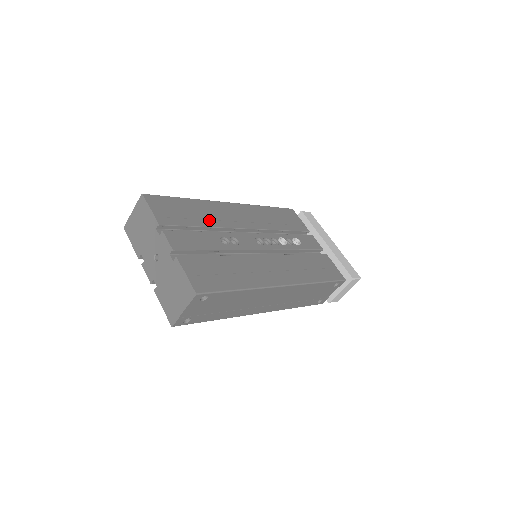
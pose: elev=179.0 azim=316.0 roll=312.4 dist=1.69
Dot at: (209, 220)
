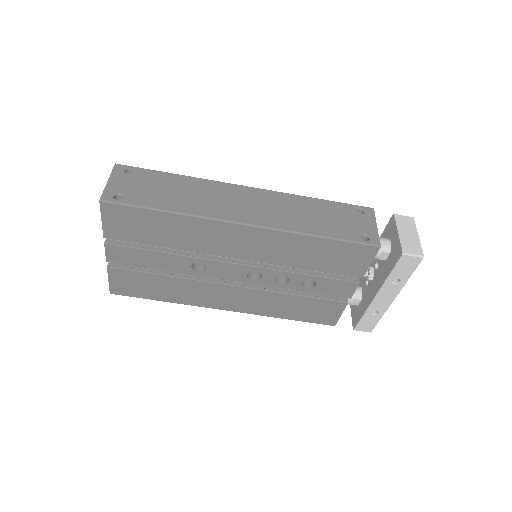
Dot at: occluded
